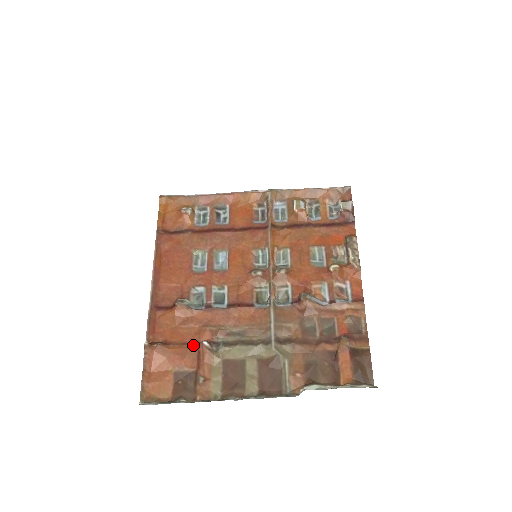
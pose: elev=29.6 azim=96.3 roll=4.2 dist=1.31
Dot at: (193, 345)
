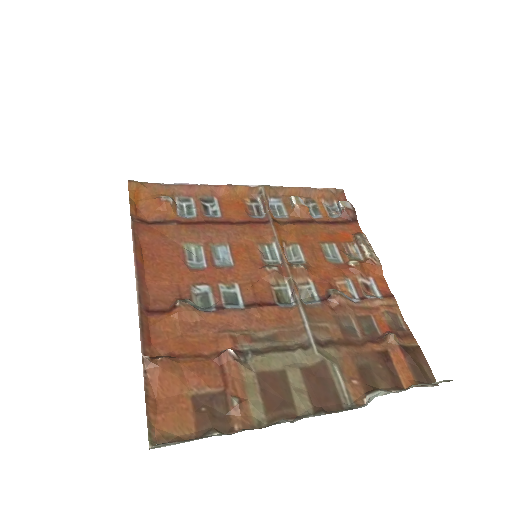
Dot at: (211, 357)
